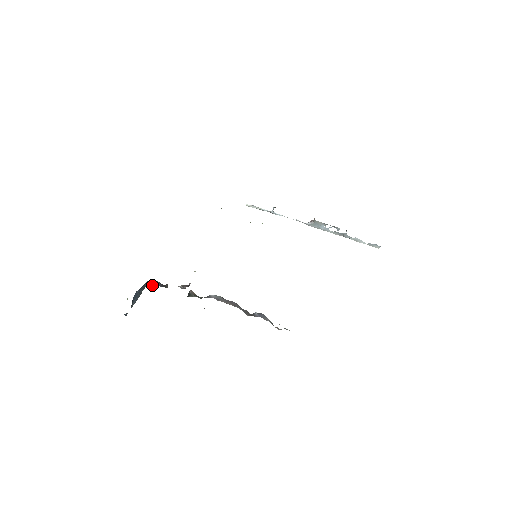
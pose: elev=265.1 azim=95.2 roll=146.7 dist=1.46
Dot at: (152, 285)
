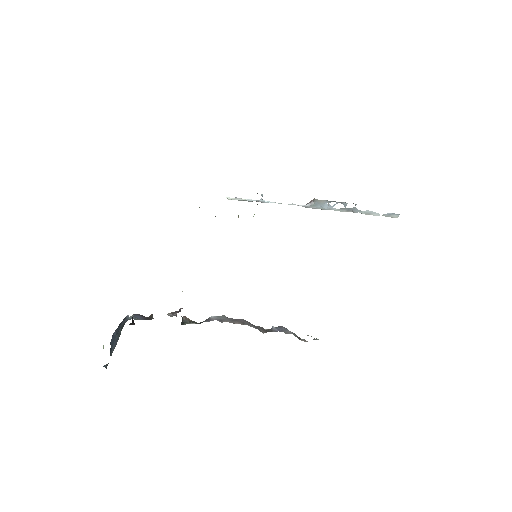
Dot at: (132, 320)
